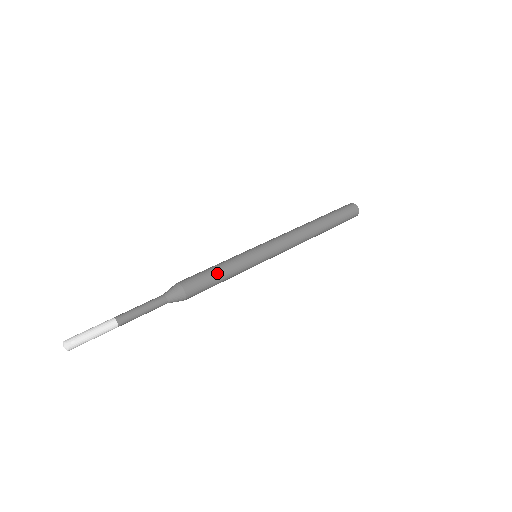
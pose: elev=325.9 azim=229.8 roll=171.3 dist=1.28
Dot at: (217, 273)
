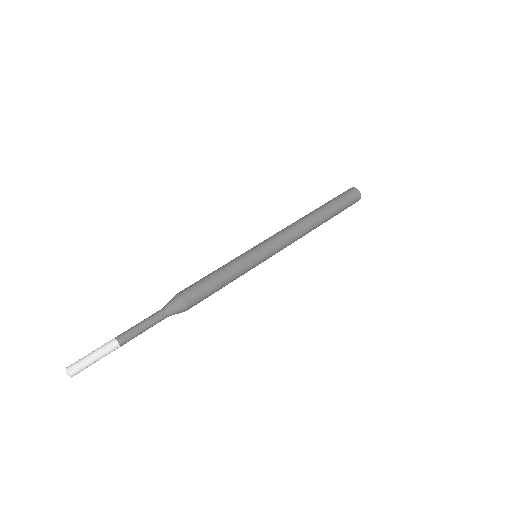
Dot at: (215, 278)
